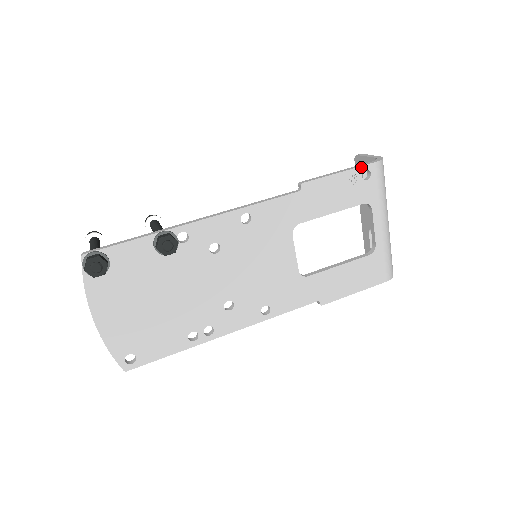
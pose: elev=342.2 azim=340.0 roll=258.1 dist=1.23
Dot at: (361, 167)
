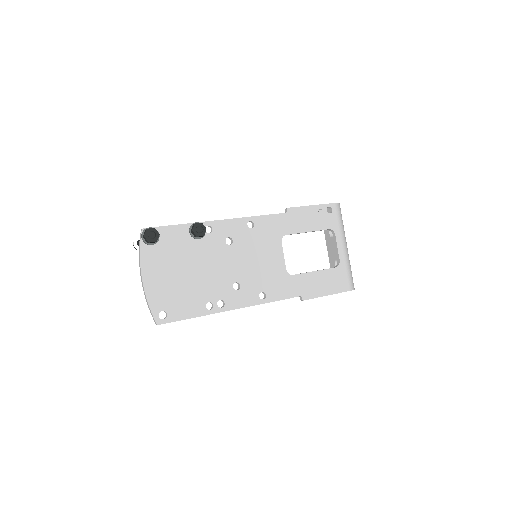
Dot at: (326, 204)
